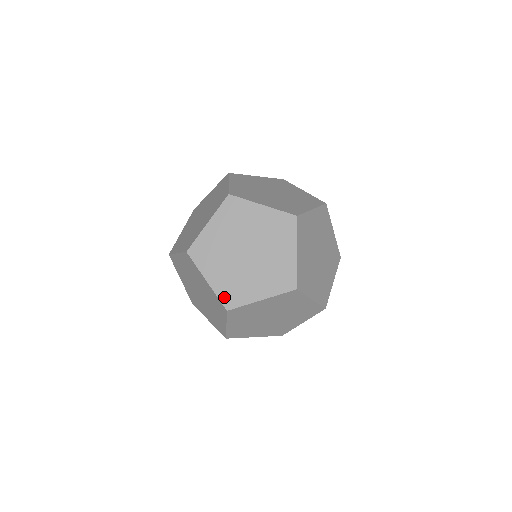
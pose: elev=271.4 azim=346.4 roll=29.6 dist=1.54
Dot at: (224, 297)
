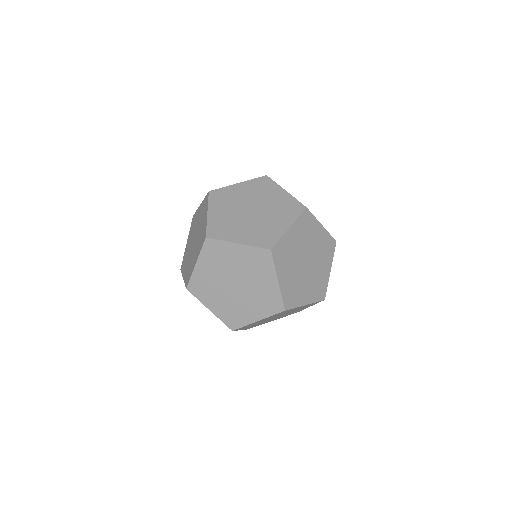
Dot at: (260, 243)
